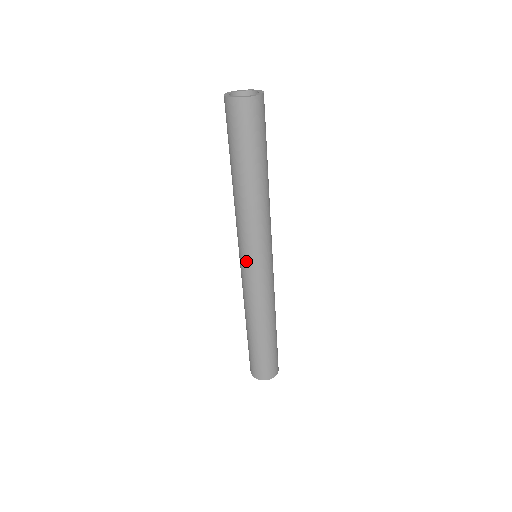
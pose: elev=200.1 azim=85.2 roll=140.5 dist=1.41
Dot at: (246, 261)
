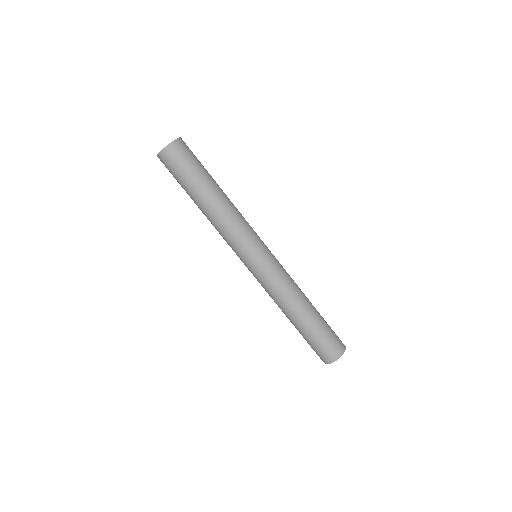
Dot at: (244, 263)
